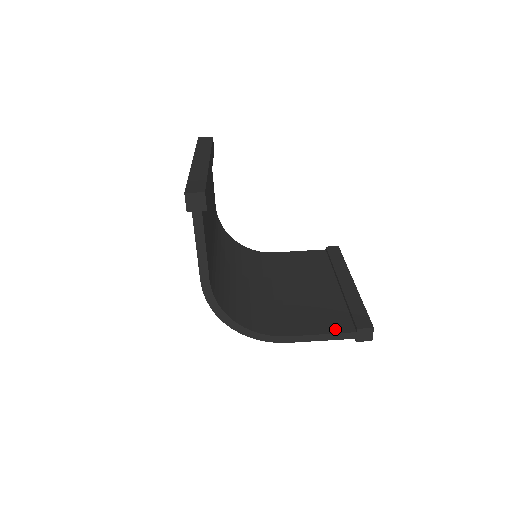
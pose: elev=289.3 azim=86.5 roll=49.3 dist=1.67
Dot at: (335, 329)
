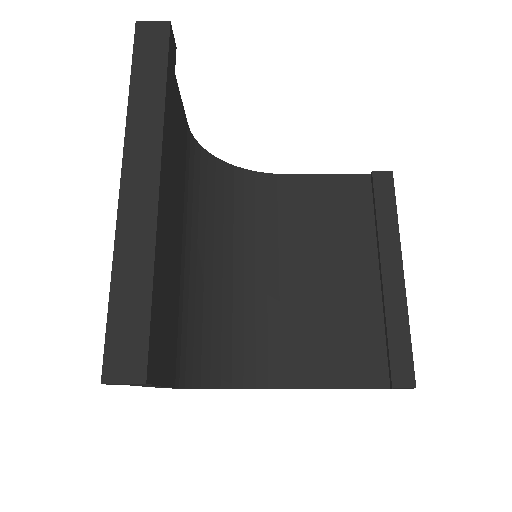
Dot at: (361, 379)
